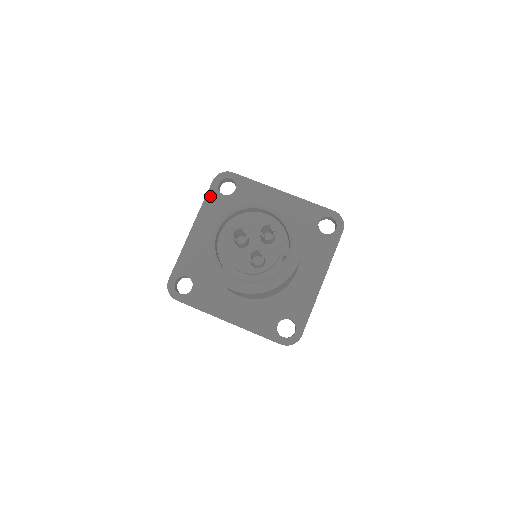
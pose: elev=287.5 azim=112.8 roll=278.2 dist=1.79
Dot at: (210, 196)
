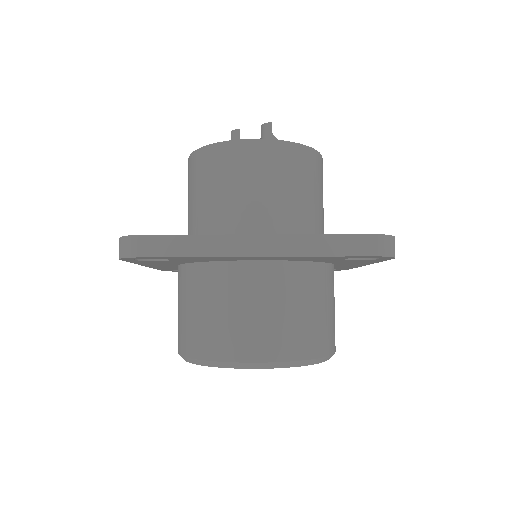
Dot at: occluded
